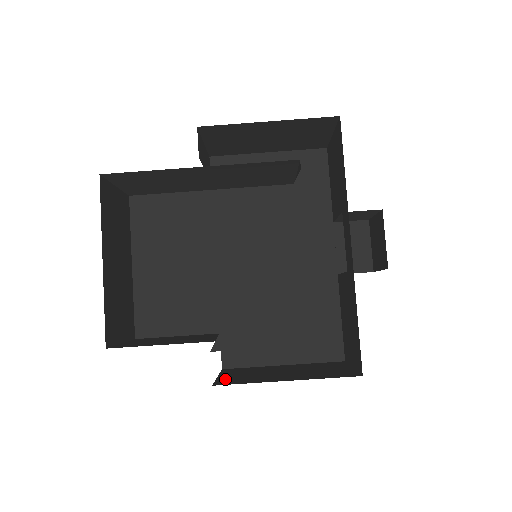
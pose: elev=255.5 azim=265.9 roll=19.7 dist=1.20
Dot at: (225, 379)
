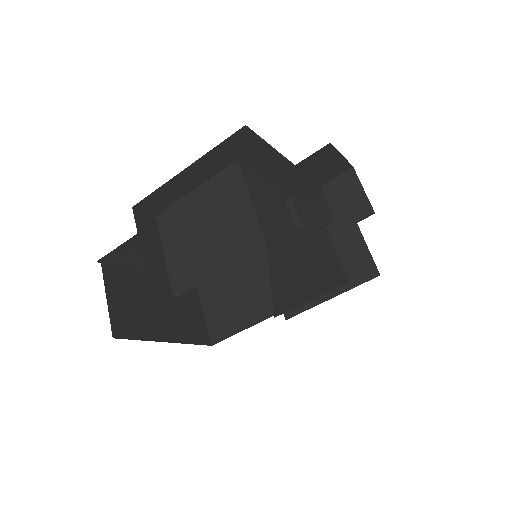
Dot at: occluded
